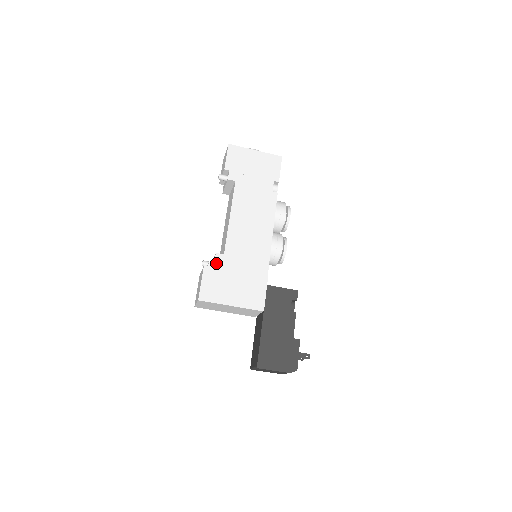
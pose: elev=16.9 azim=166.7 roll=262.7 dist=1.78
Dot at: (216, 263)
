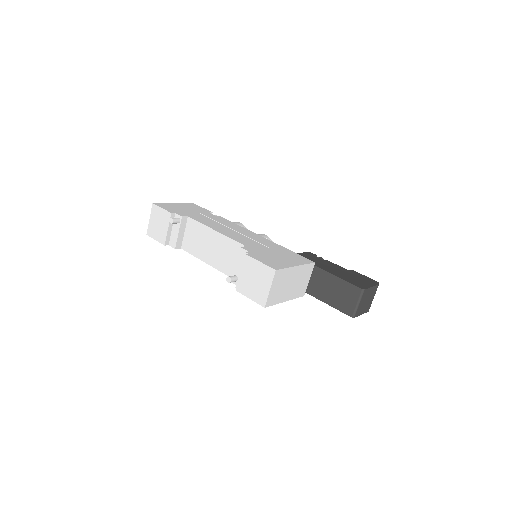
Dot at: (250, 251)
